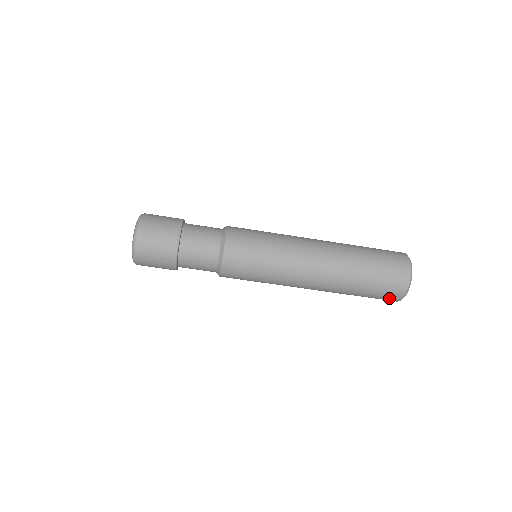
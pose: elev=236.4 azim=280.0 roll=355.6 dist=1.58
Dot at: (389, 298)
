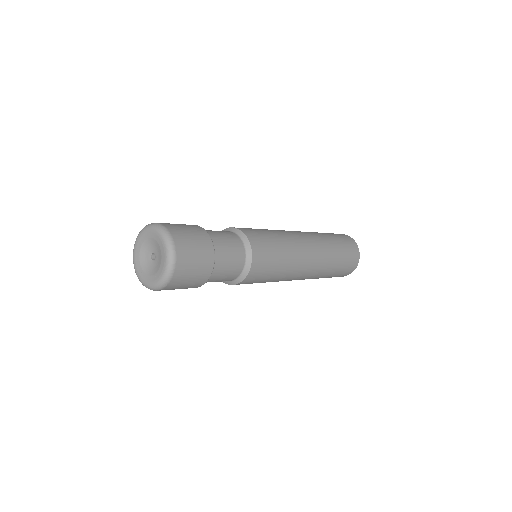
Dot at: occluded
